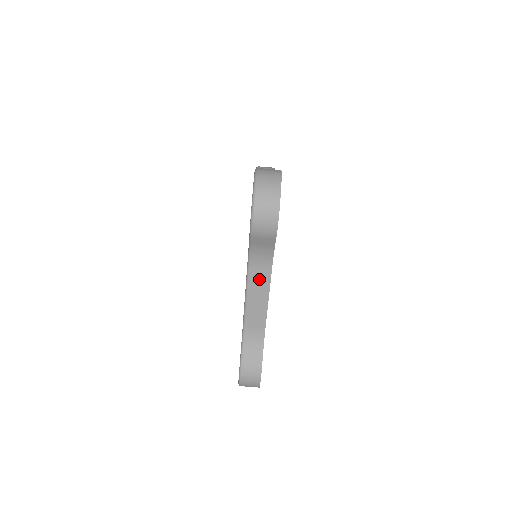
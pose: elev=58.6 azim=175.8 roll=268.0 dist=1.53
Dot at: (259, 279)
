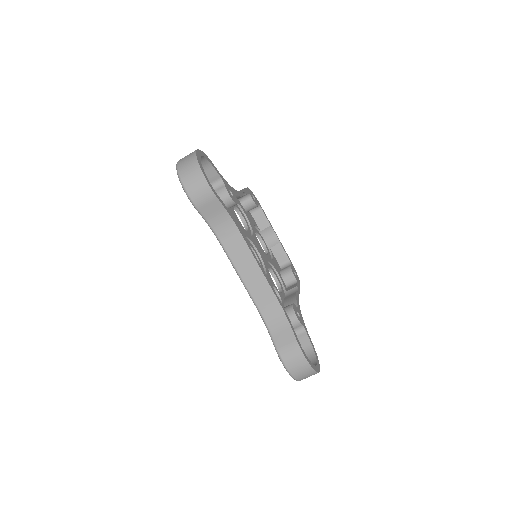
Dot at: (238, 251)
